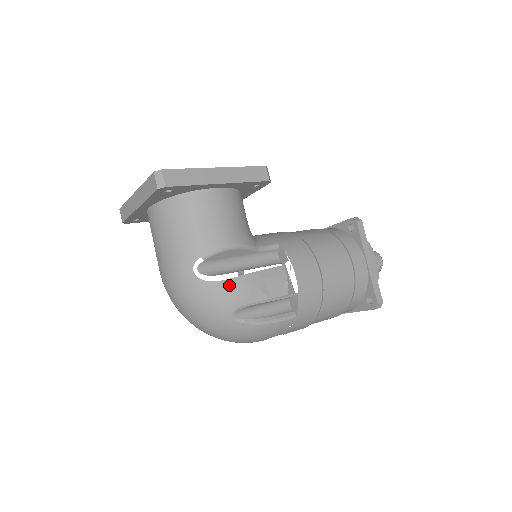
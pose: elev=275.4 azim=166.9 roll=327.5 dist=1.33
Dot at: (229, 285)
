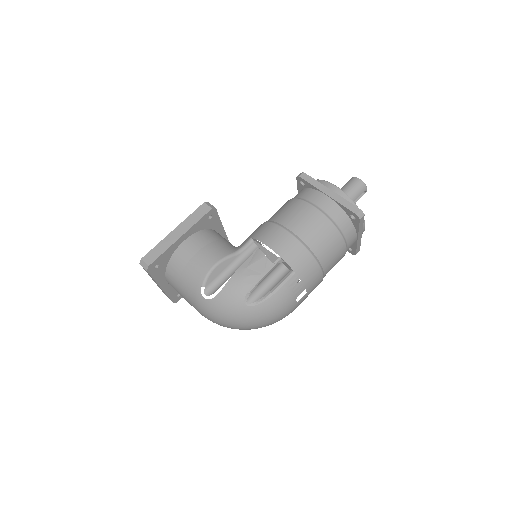
Dot at: (228, 289)
